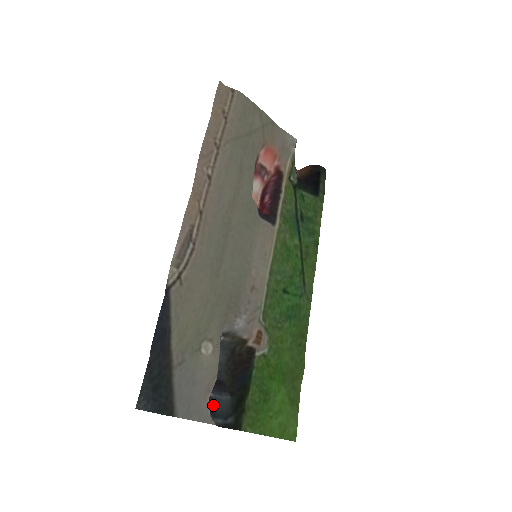
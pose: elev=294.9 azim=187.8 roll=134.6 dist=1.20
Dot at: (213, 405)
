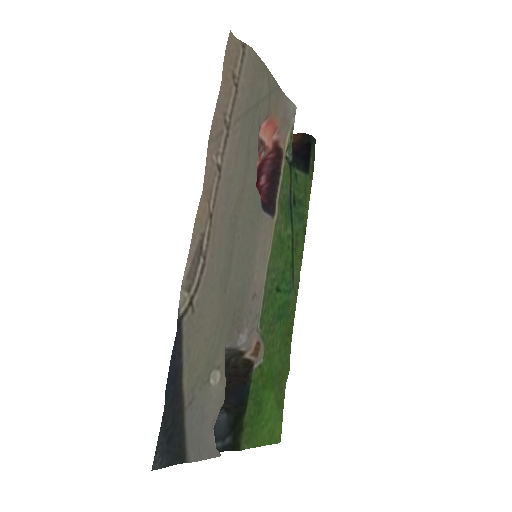
Dot at: occluded
